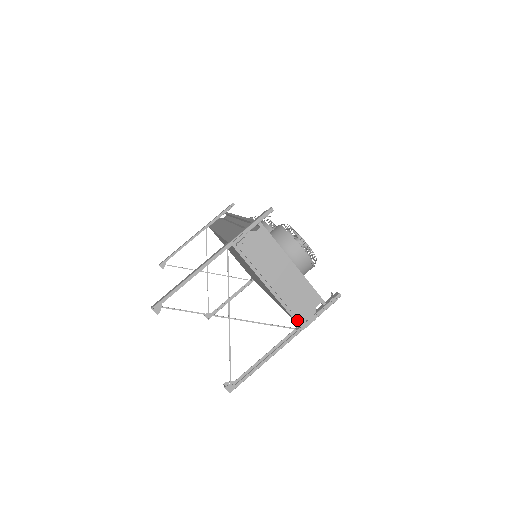
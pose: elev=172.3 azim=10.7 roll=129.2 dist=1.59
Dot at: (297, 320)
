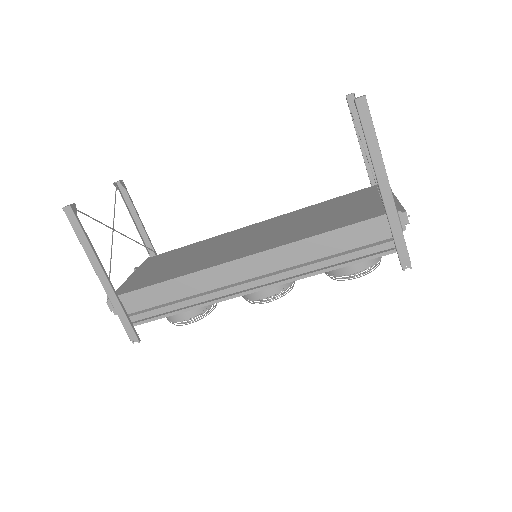
Dot at: occluded
